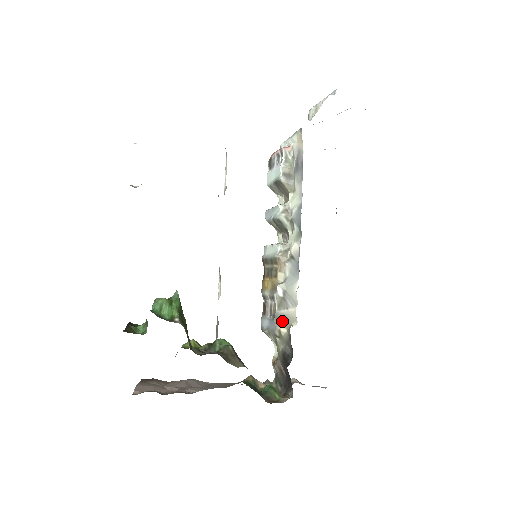
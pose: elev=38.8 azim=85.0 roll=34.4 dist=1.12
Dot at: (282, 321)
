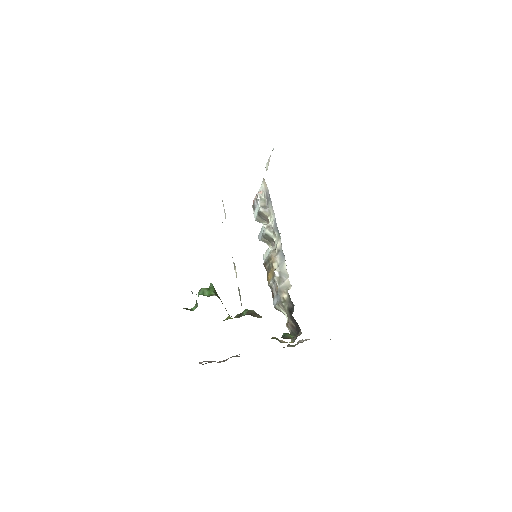
Dot at: (283, 291)
